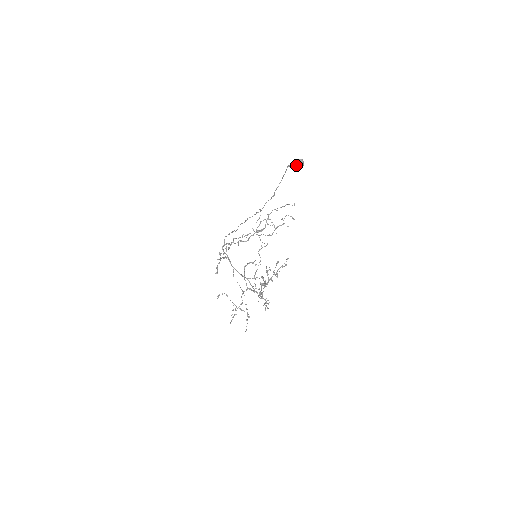
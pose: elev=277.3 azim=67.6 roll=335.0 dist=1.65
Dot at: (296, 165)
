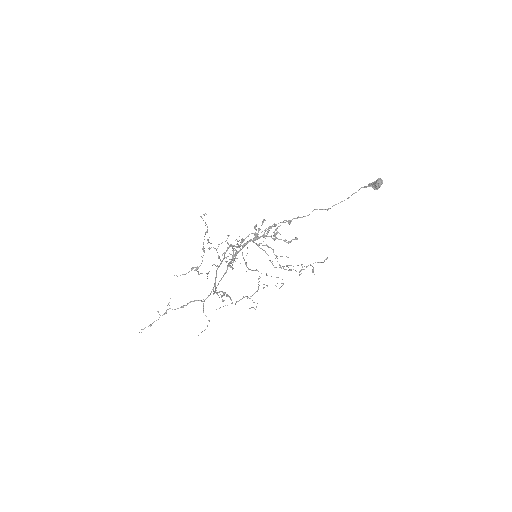
Dot at: (374, 183)
